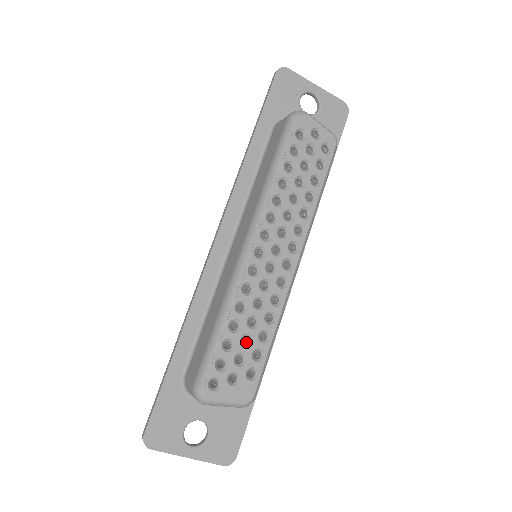
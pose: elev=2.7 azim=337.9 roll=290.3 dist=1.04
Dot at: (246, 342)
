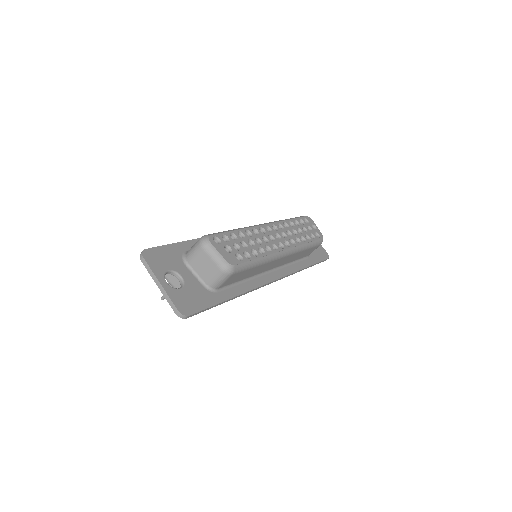
Dot at: occluded
